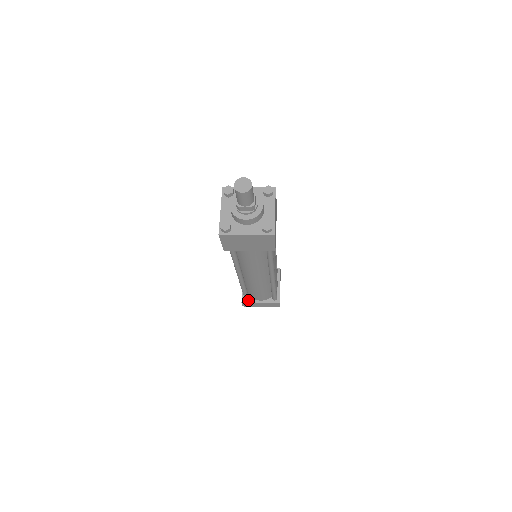
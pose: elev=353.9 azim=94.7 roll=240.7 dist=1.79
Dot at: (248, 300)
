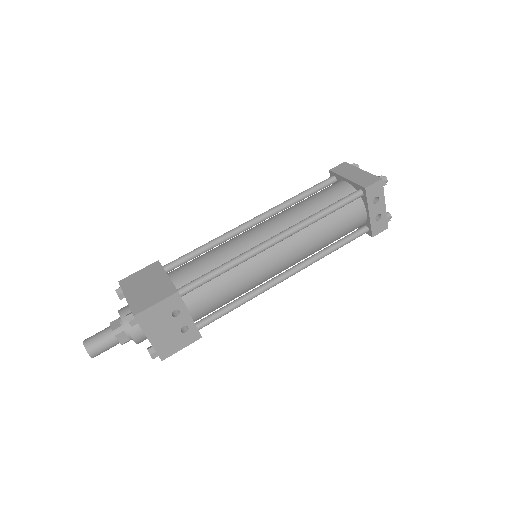
Dot at: occluded
